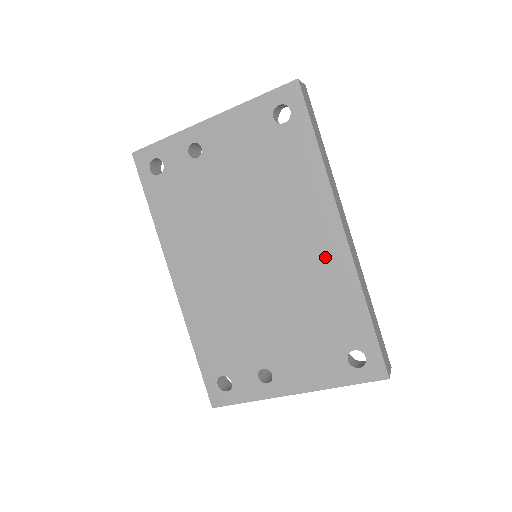
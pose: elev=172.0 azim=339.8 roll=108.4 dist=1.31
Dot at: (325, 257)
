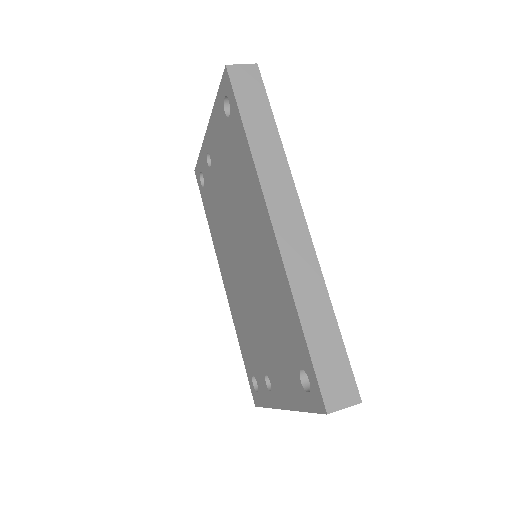
Dot at: (269, 256)
